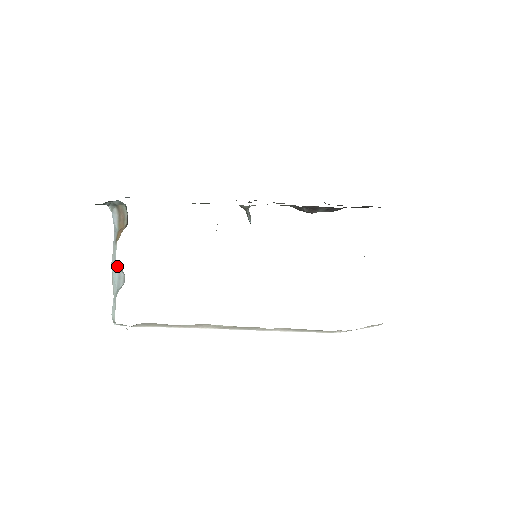
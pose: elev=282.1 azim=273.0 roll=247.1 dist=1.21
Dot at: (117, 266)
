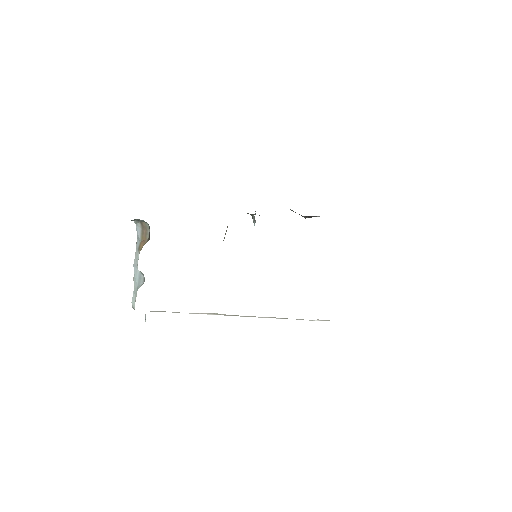
Dot at: occluded
